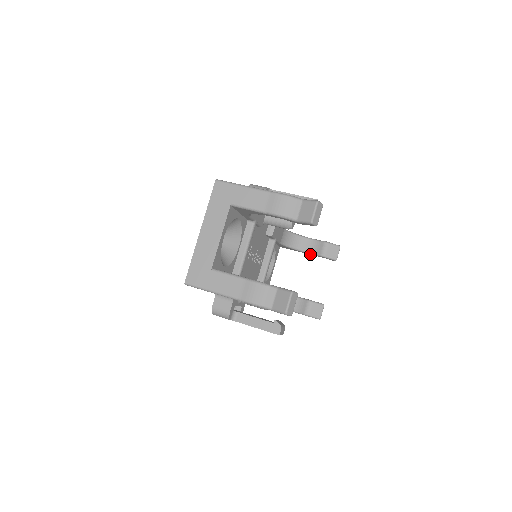
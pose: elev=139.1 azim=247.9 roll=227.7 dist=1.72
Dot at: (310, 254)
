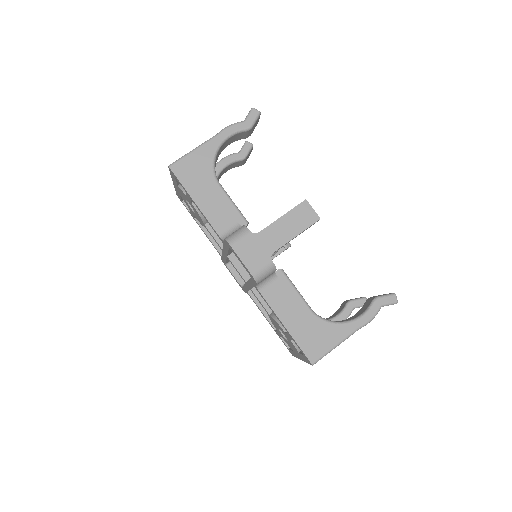
Dot at: occluded
